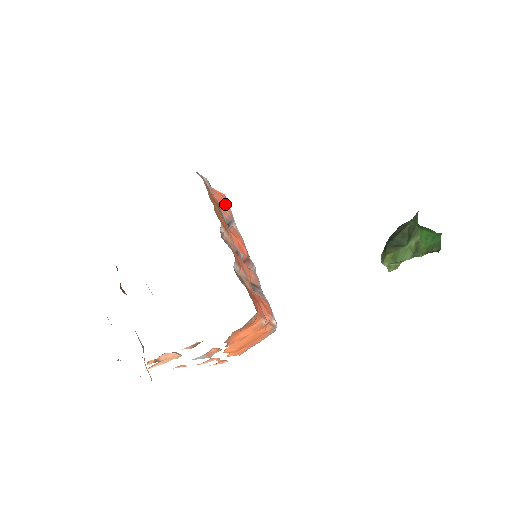
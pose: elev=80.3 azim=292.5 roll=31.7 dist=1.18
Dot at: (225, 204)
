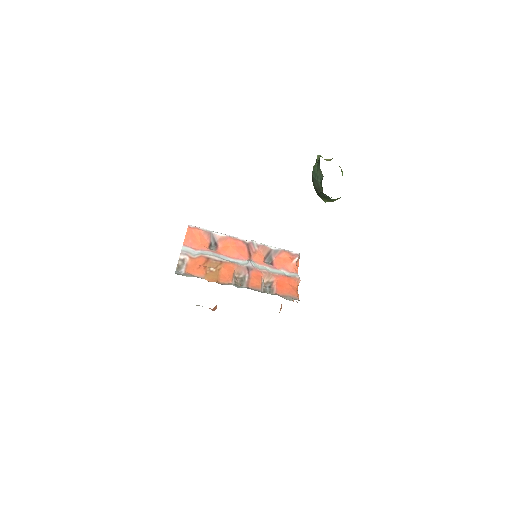
Dot at: (198, 235)
